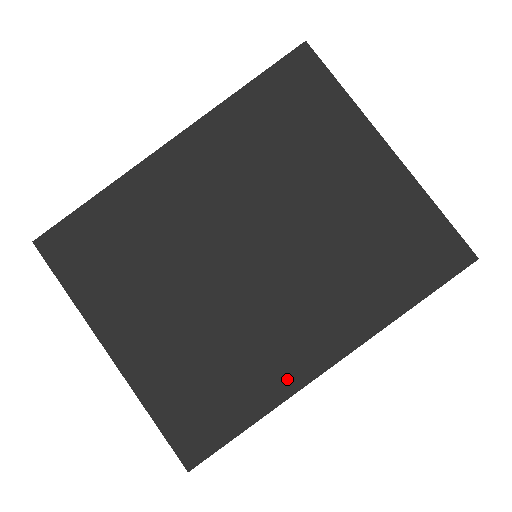
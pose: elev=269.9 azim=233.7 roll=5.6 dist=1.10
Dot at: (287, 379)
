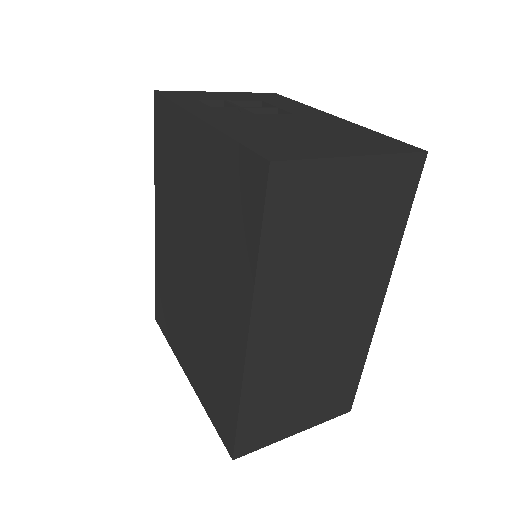
Dot at: (236, 365)
